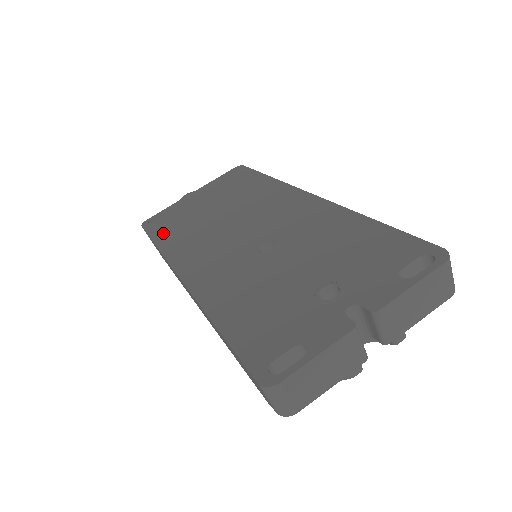
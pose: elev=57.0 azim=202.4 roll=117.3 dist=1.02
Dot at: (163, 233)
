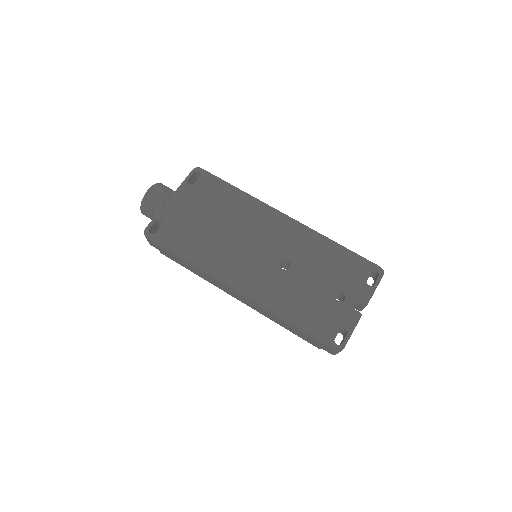
Dot at: (181, 247)
